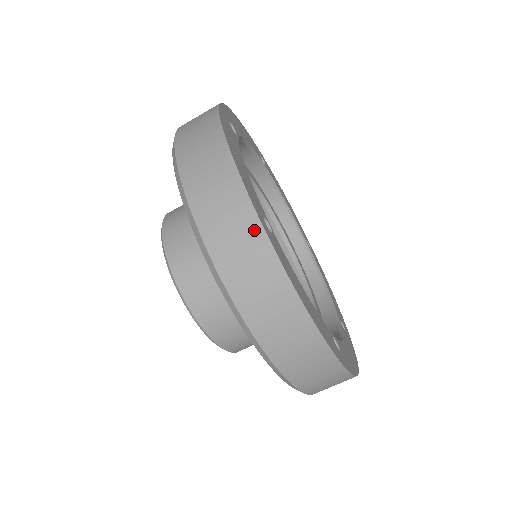
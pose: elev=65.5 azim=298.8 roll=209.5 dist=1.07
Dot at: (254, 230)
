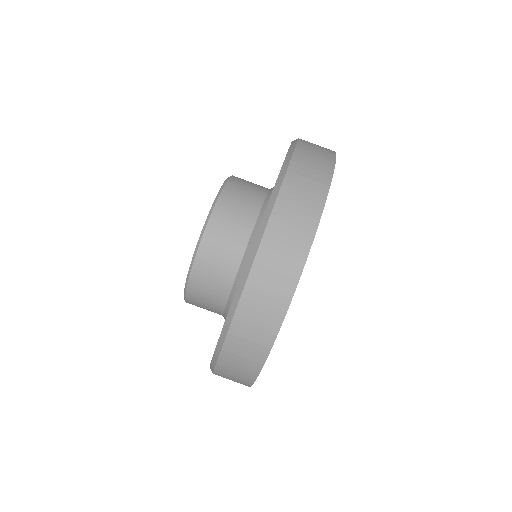
Dot at: (330, 152)
